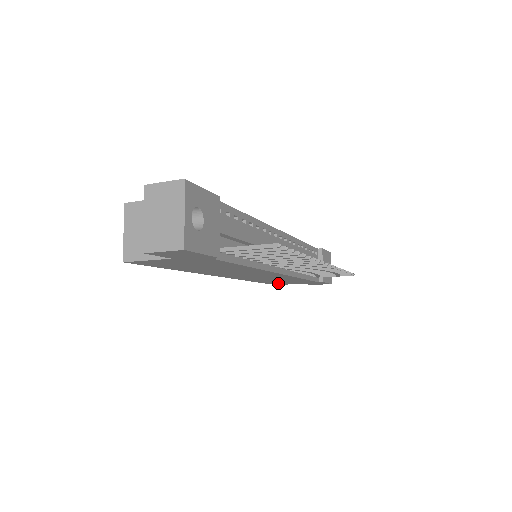
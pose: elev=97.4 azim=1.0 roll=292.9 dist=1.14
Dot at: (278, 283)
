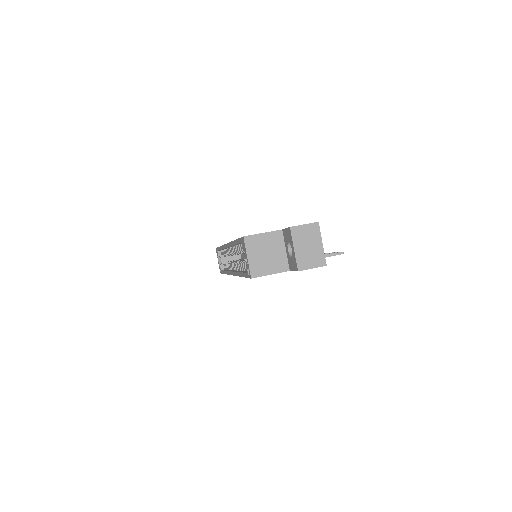
Dot at: occluded
